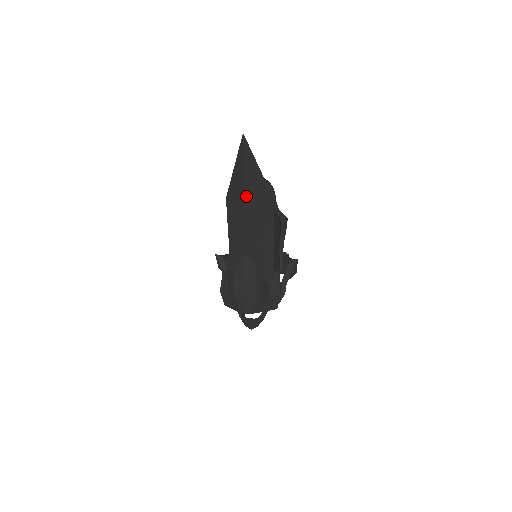
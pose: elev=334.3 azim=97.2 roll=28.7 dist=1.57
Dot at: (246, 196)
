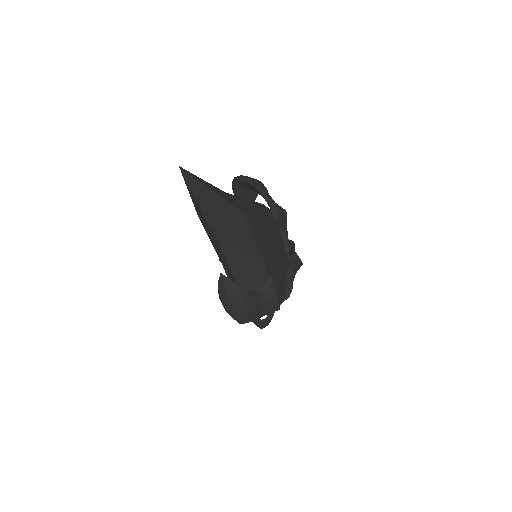
Dot at: (207, 220)
